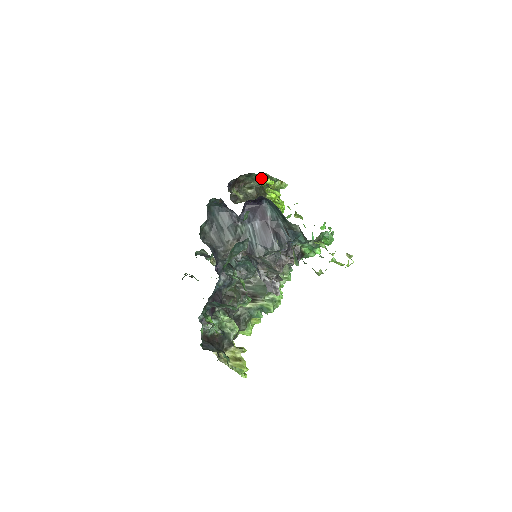
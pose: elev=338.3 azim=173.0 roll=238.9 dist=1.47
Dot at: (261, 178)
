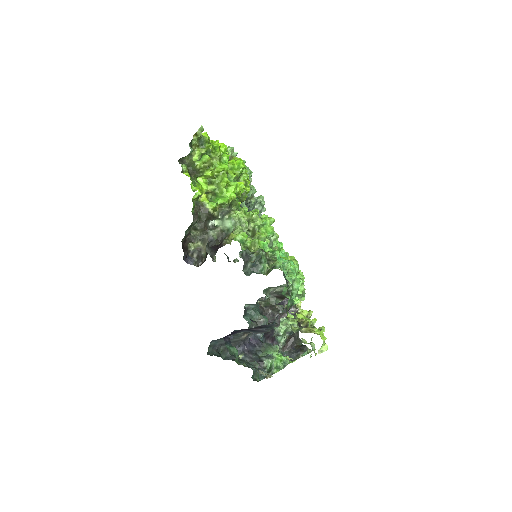
Dot at: occluded
